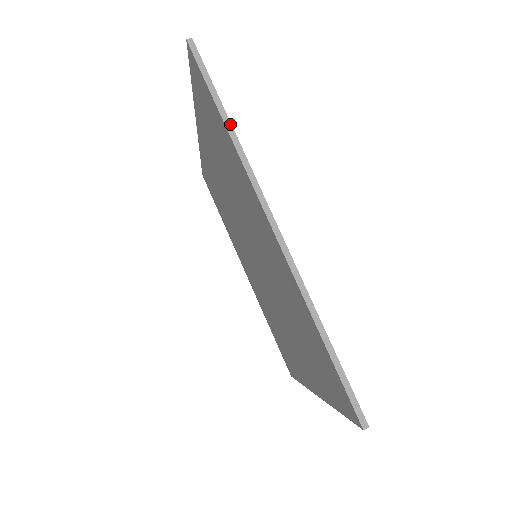
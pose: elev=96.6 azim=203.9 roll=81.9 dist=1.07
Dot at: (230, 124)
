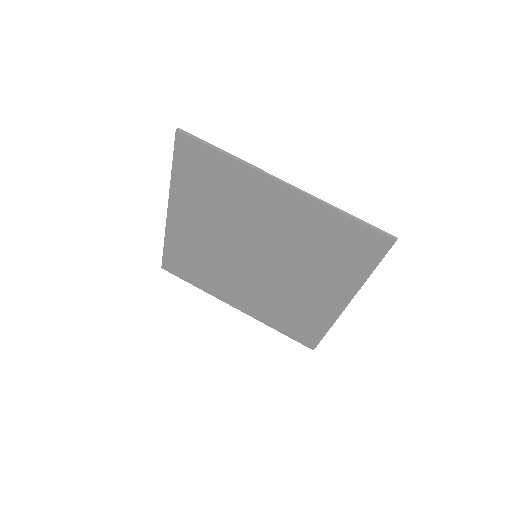
Dot at: occluded
